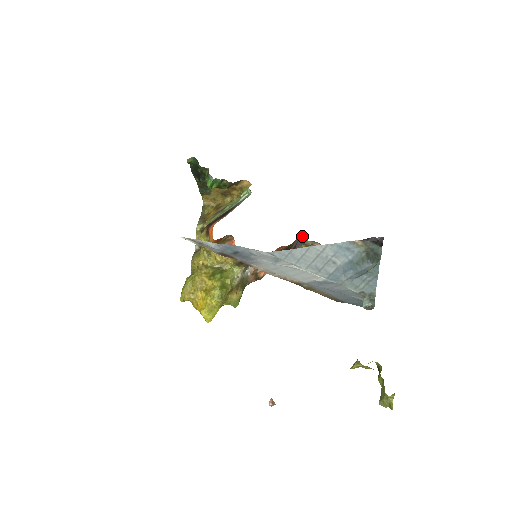
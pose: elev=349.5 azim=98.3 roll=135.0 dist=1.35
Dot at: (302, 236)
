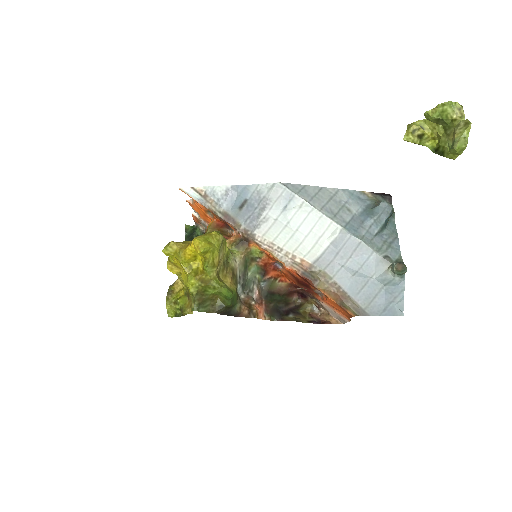
Dot at: (299, 302)
